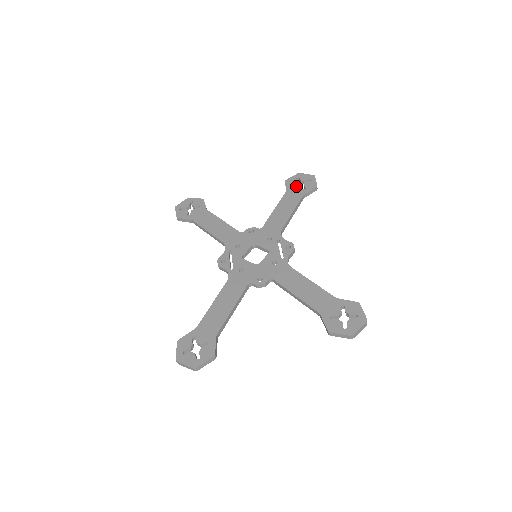
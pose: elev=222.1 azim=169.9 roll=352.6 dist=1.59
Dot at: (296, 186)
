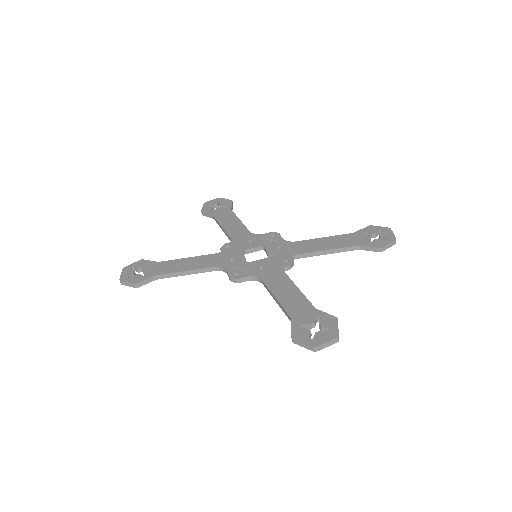
Dot at: (216, 209)
